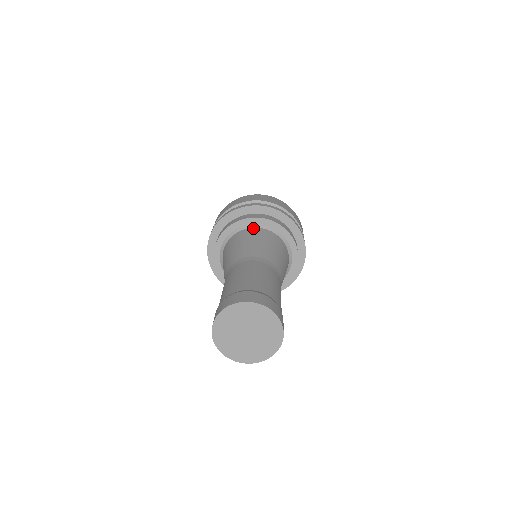
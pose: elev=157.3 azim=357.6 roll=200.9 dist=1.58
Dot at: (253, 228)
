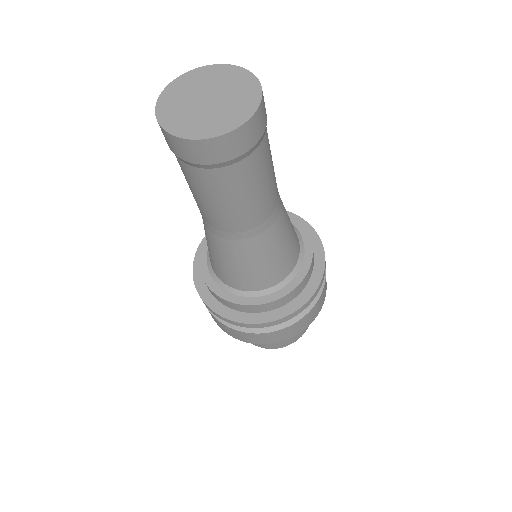
Dot at: occluded
